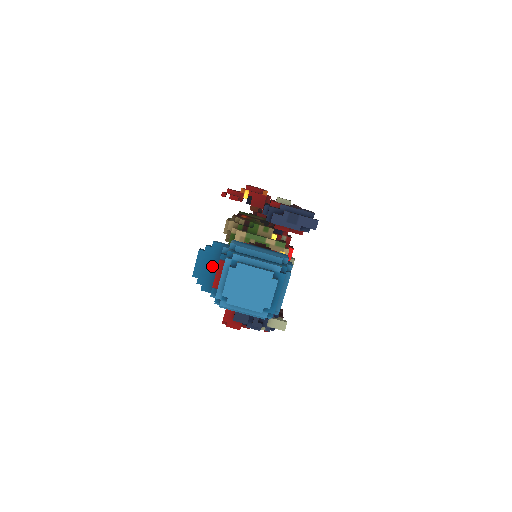
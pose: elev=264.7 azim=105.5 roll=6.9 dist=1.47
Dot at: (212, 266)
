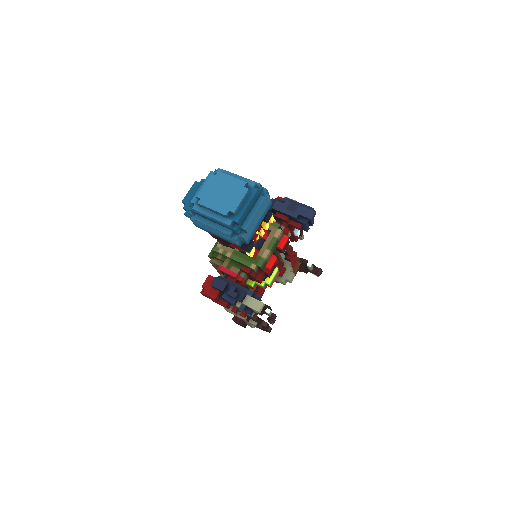
Dot at: occluded
